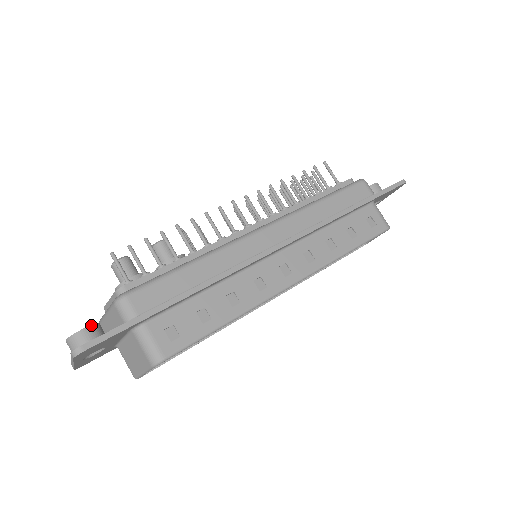
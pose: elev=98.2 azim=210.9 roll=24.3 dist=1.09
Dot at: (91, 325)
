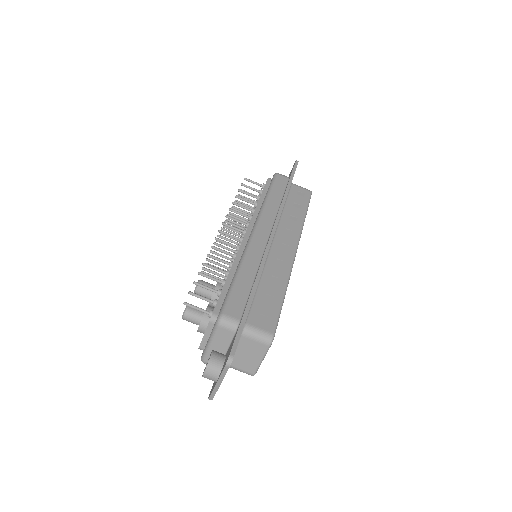
Dot at: (212, 352)
